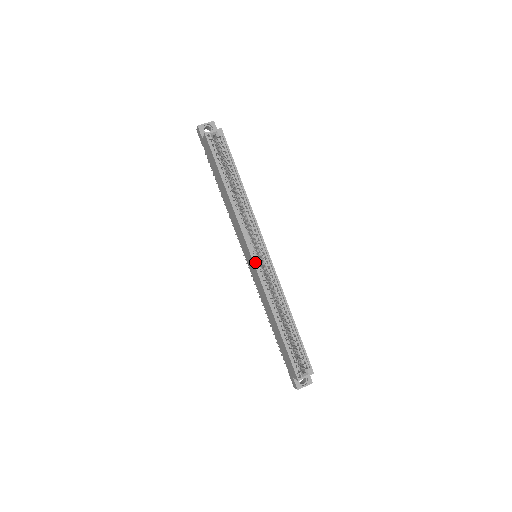
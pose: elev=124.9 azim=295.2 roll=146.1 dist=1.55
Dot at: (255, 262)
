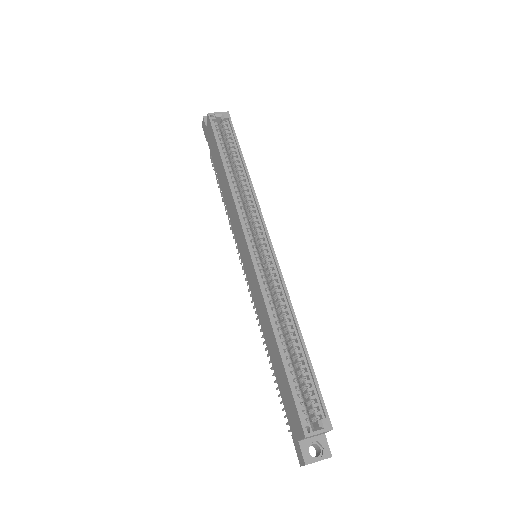
Dot at: (252, 252)
